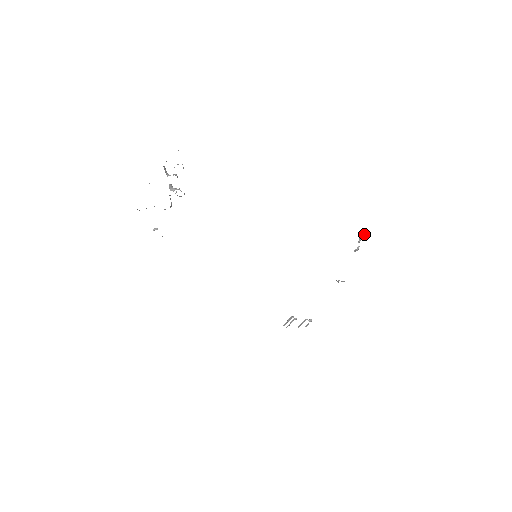
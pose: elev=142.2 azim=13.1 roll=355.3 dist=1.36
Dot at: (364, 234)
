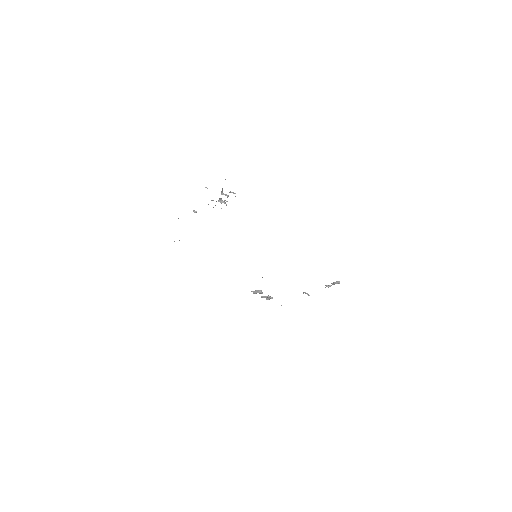
Dot at: (338, 283)
